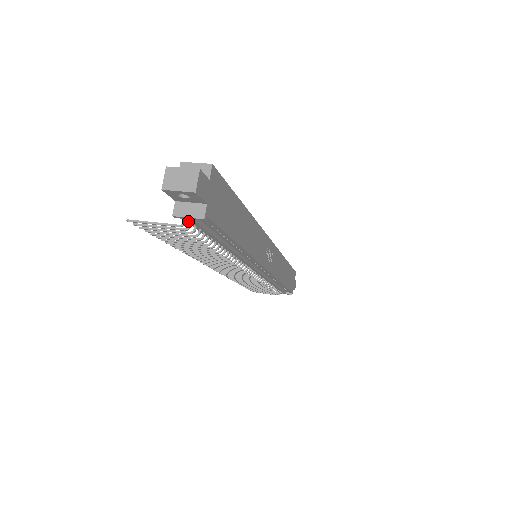
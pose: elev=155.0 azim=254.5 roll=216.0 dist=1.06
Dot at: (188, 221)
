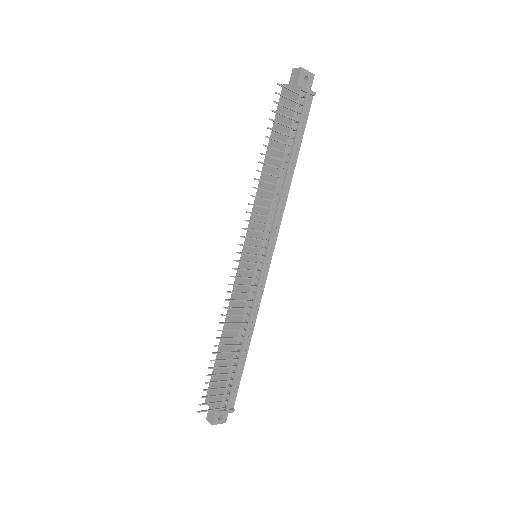
Dot at: (297, 106)
